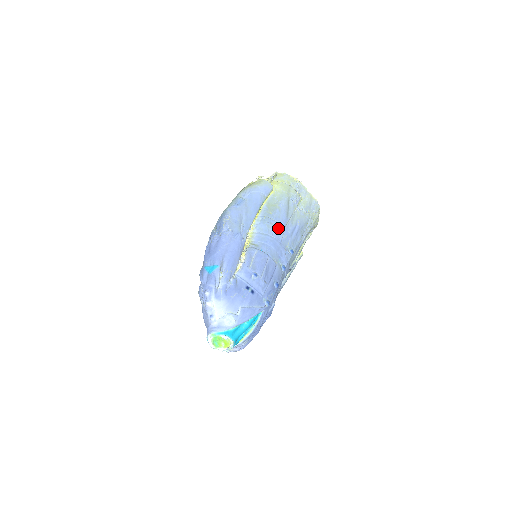
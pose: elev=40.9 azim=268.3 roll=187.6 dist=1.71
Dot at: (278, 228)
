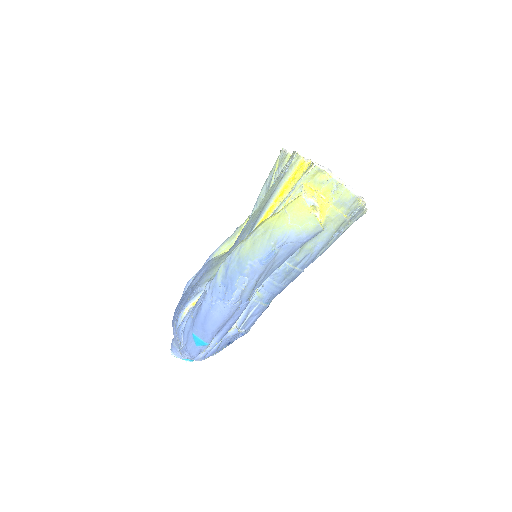
Dot at: (295, 276)
